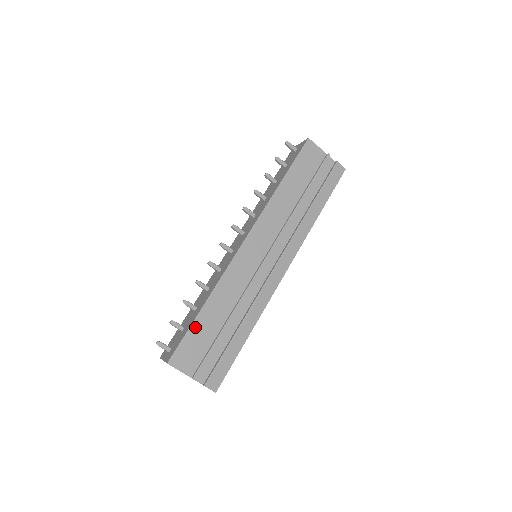
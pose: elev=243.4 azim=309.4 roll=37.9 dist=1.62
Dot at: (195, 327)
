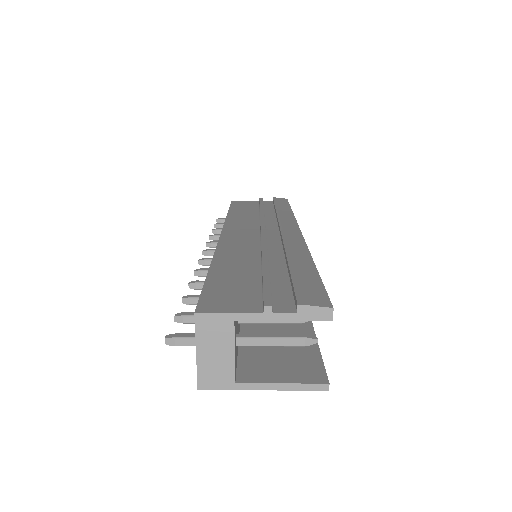
Dot at: (215, 279)
